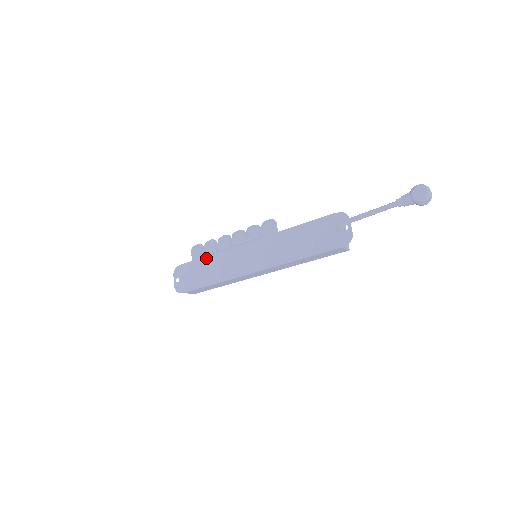
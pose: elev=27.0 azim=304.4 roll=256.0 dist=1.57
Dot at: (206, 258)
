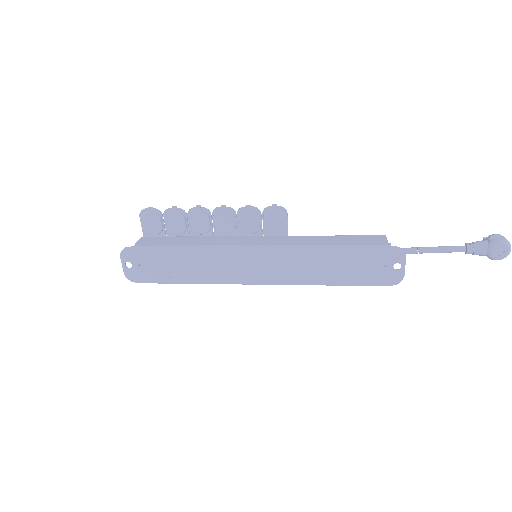
Dot at: (179, 249)
